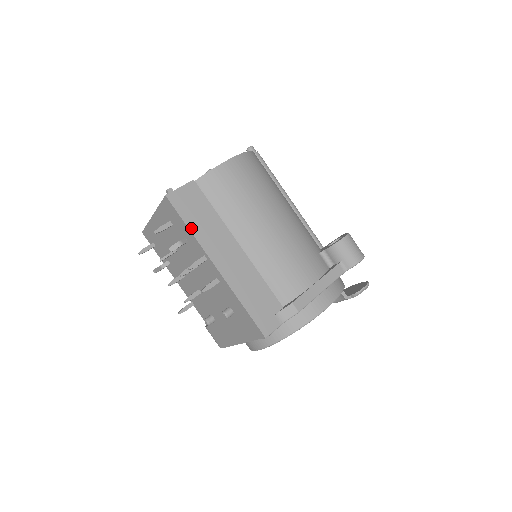
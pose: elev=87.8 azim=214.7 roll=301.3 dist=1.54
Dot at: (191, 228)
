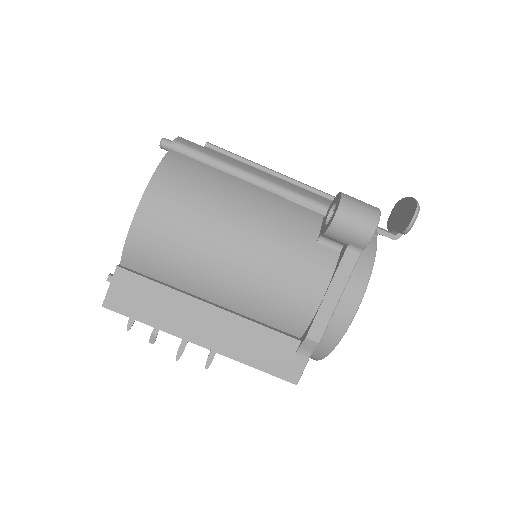
Dot at: (149, 323)
